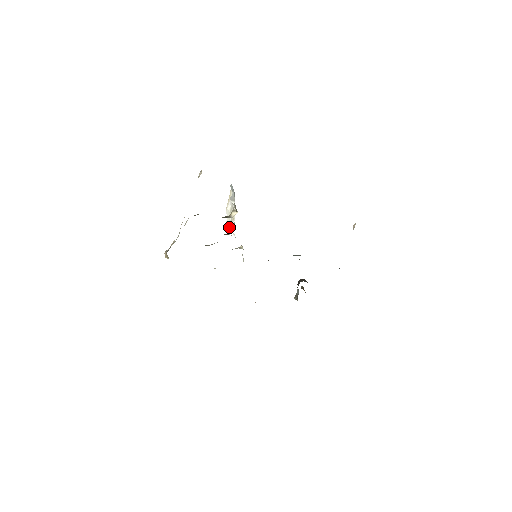
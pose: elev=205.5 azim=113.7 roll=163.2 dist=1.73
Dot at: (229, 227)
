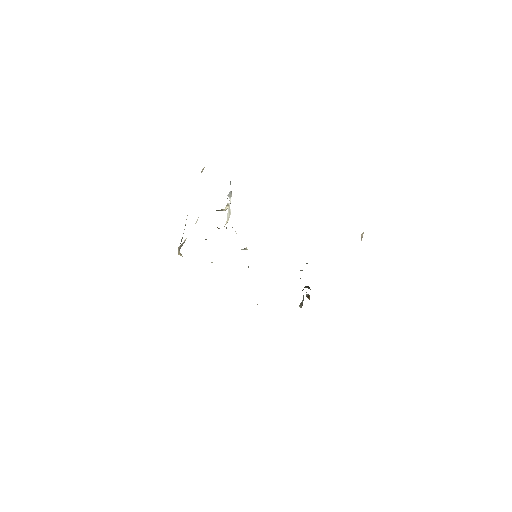
Dot at: occluded
